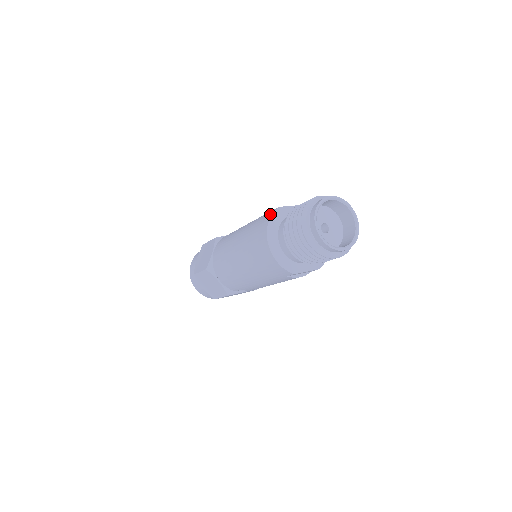
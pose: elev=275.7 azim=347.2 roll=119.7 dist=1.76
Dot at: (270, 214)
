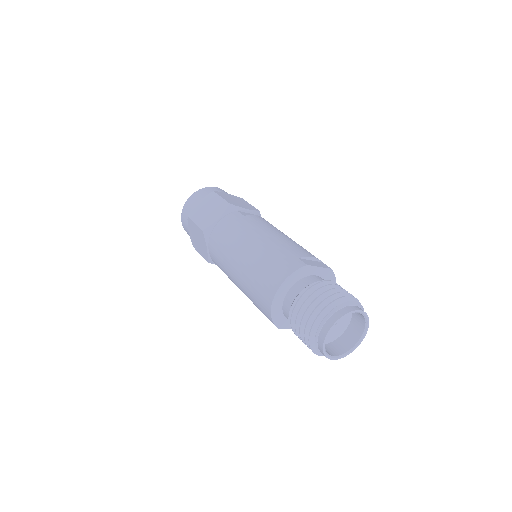
Dot at: (295, 266)
